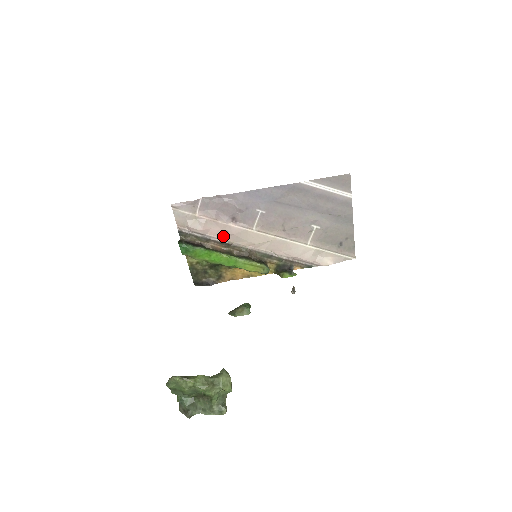
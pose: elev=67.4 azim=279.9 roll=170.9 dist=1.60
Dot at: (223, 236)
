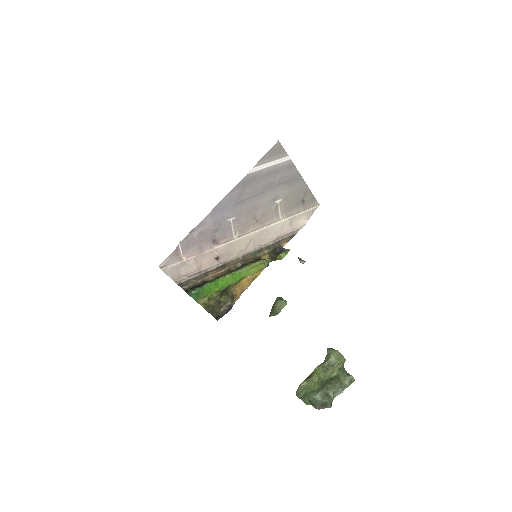
Dot at: (215, 262)
